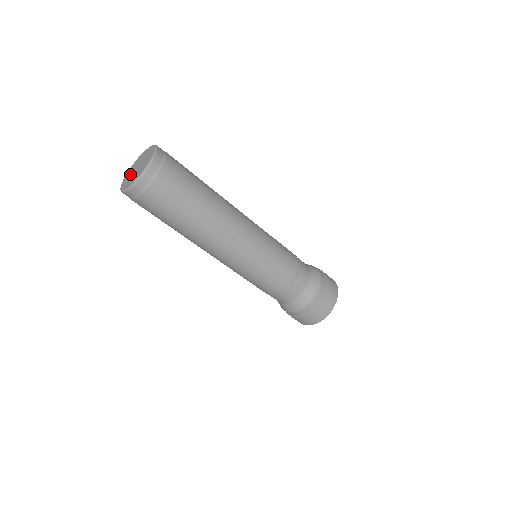
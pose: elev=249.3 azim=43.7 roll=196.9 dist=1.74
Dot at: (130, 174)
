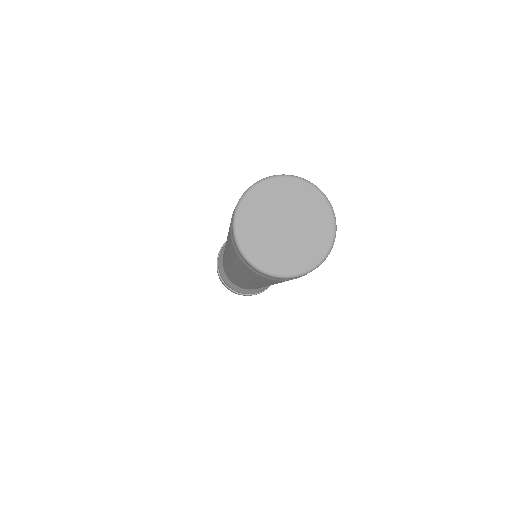
Dot at: (266, 215)
